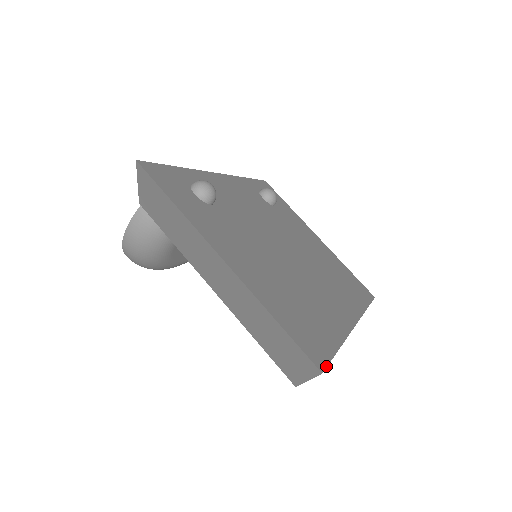
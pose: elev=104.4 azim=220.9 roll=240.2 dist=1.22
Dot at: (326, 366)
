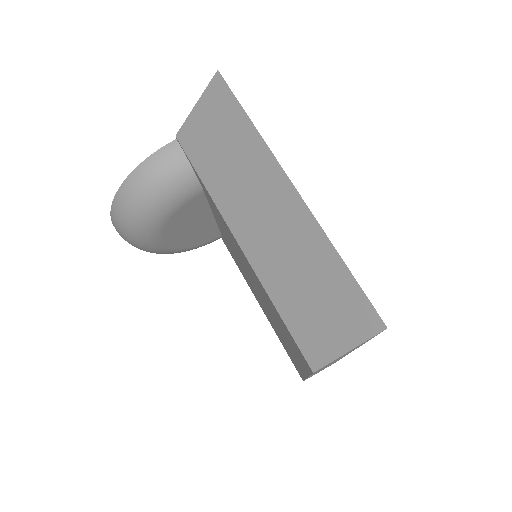
Dot at: occluded
